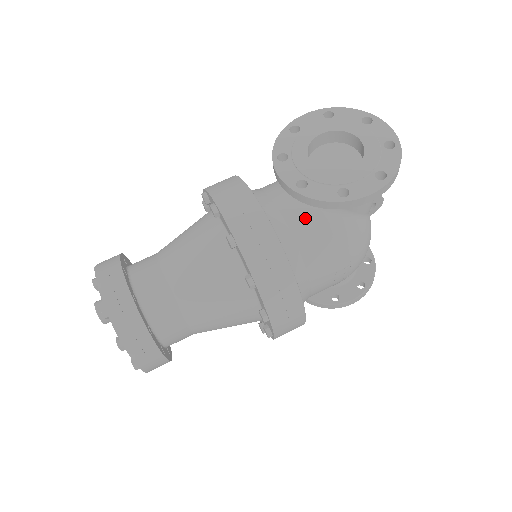
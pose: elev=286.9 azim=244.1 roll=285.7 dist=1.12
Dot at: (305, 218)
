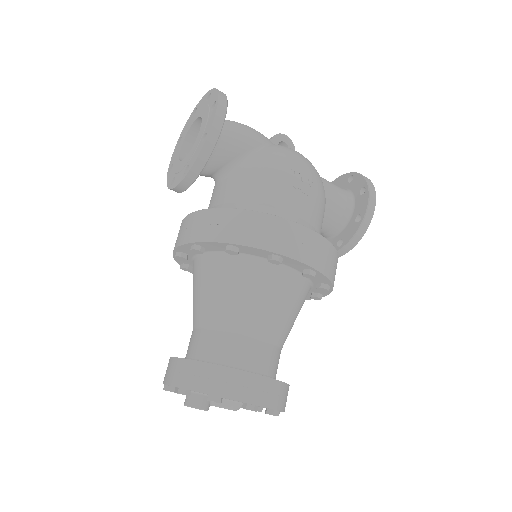
Dot at: (228, 188)
